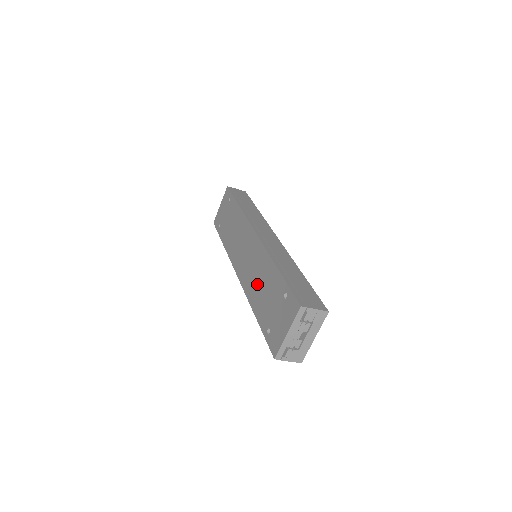
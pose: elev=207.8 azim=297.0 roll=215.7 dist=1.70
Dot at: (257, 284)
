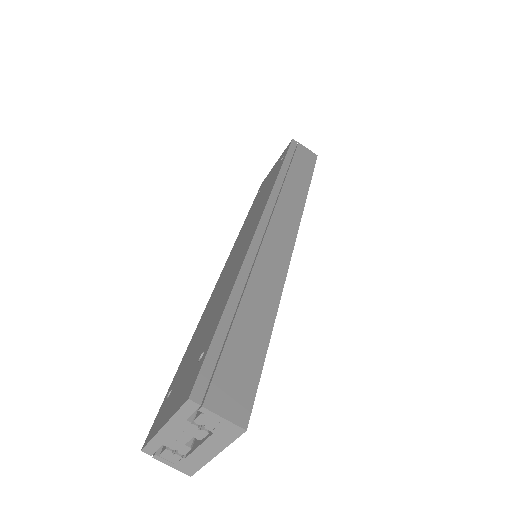
Dot at: (213, 304)
